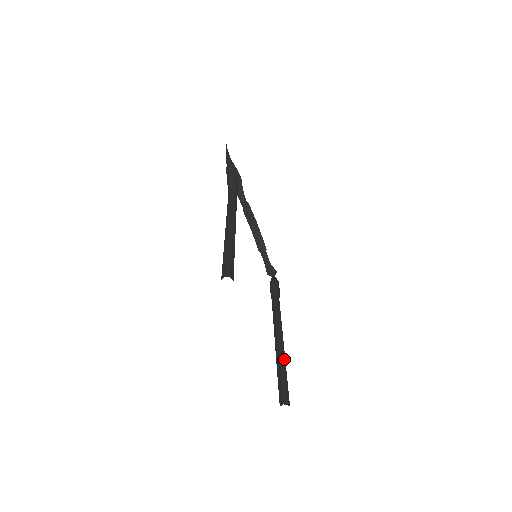
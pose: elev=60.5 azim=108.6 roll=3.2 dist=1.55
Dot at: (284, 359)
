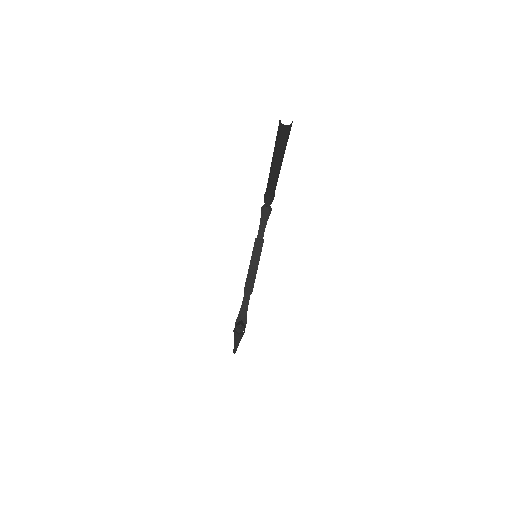
Dot at: occluded
